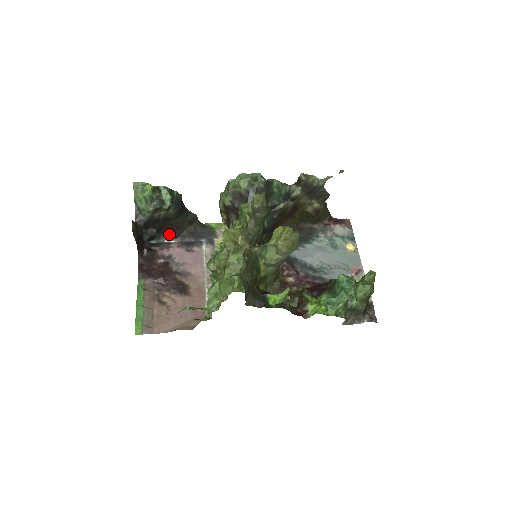
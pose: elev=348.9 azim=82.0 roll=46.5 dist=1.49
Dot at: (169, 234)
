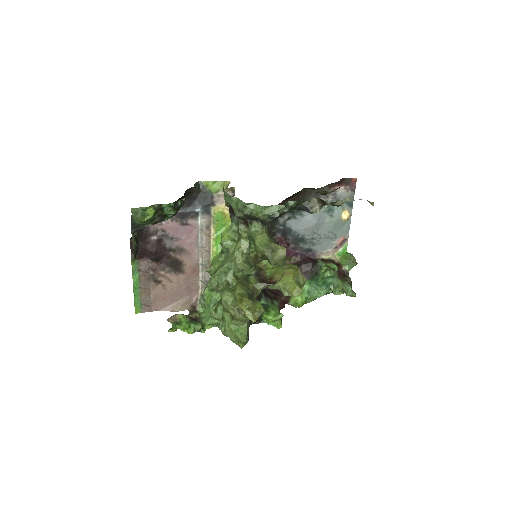
Dot at: occluded
